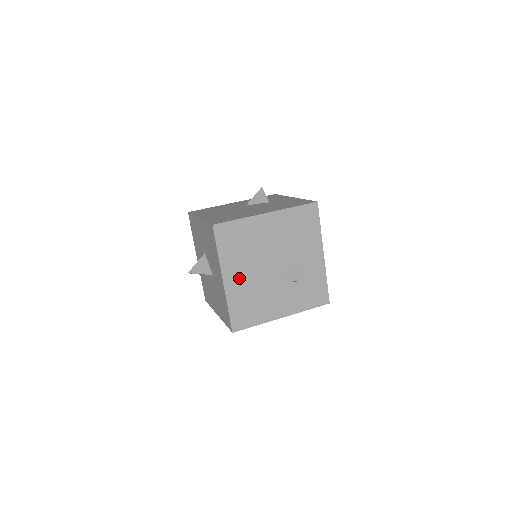
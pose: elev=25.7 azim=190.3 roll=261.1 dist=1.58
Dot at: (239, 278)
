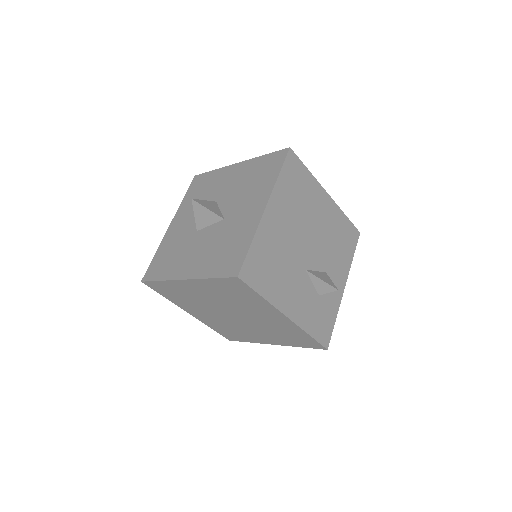
Dot at: (279, 223)
